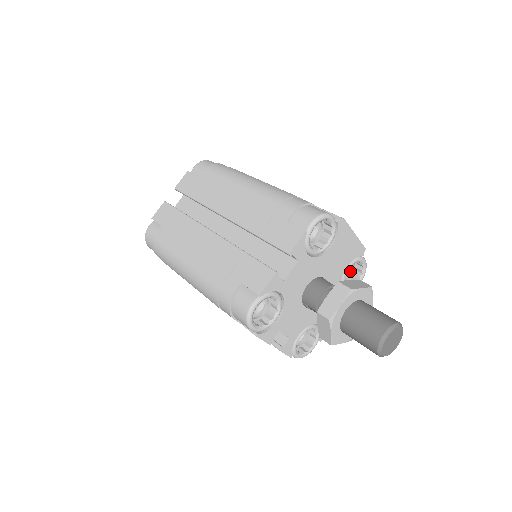
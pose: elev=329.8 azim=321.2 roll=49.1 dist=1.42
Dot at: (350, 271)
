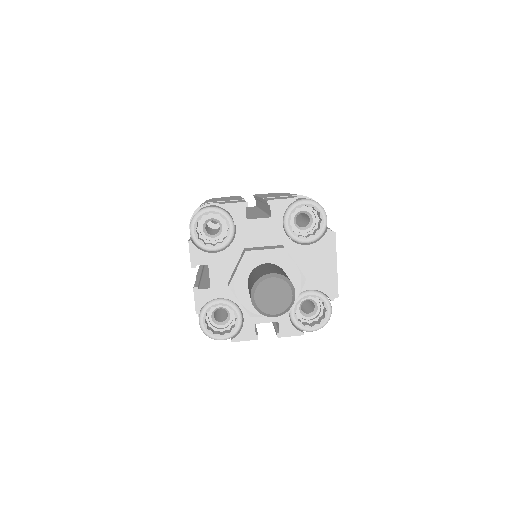
Dot at: (312, 317)
